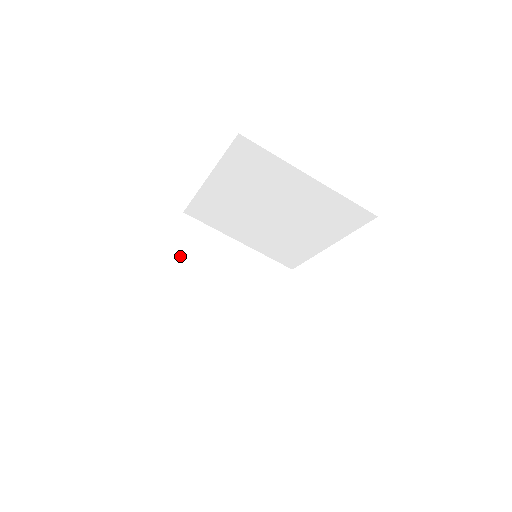
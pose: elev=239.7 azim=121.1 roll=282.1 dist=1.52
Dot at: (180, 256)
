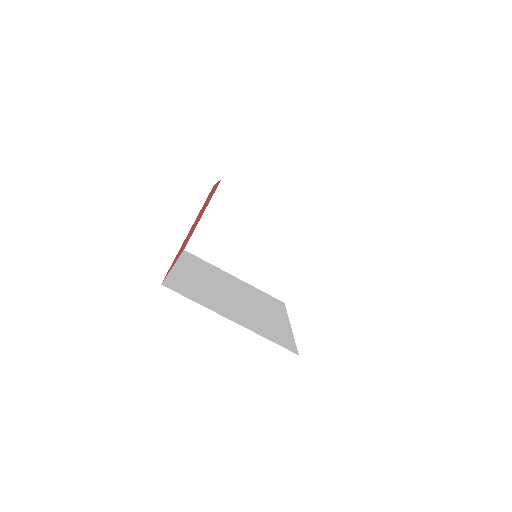
Dot at: (215, 220)
